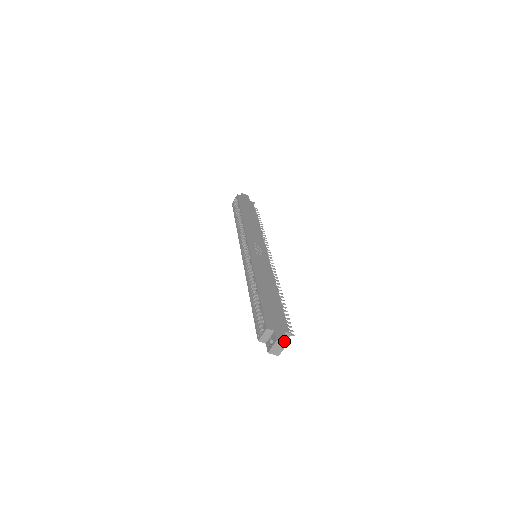
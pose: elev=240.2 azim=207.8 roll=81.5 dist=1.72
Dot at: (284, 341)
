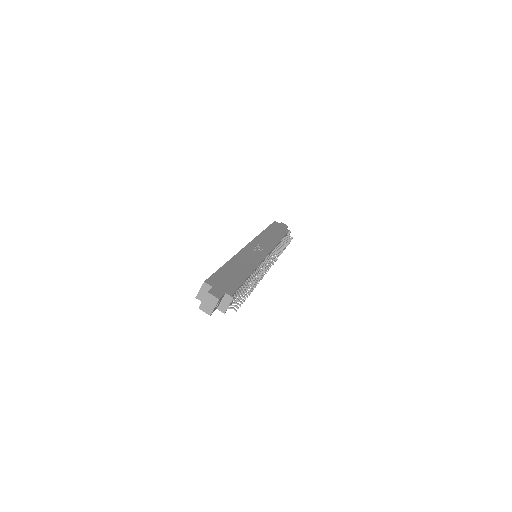
Dot at: (216, 296)
